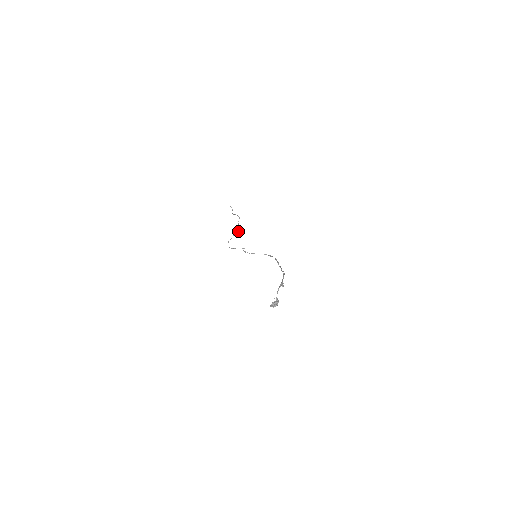
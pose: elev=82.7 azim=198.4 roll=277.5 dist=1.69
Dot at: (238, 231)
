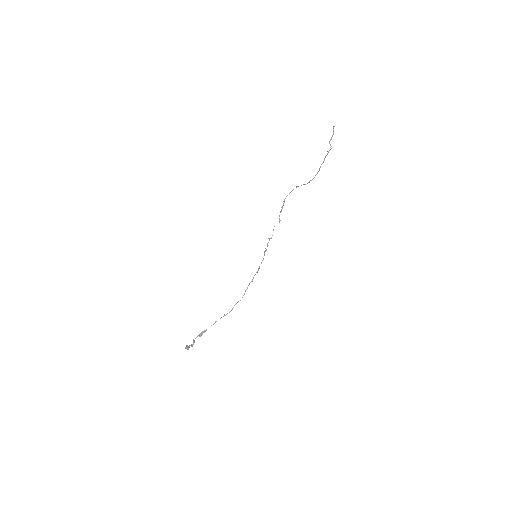
Dot at: (301, 185)
